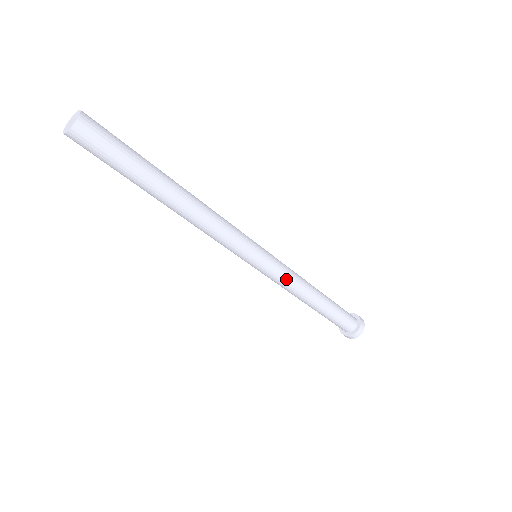
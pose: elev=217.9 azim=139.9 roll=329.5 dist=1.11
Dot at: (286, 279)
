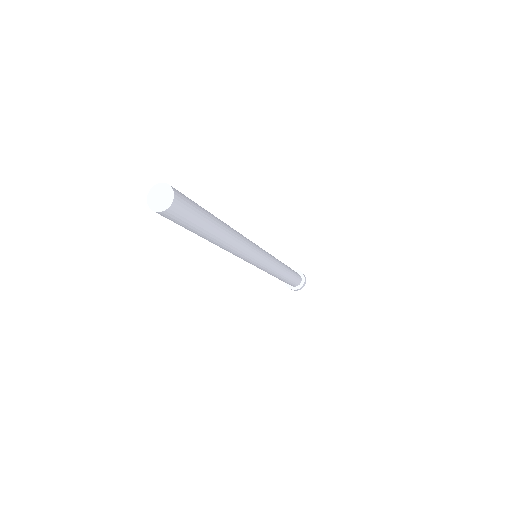
Dot at: (272, 269)
